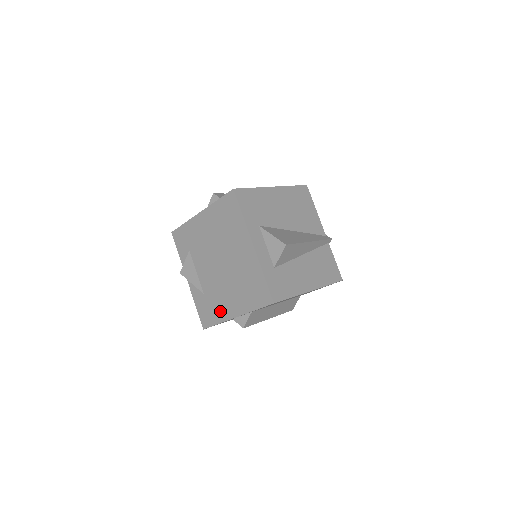
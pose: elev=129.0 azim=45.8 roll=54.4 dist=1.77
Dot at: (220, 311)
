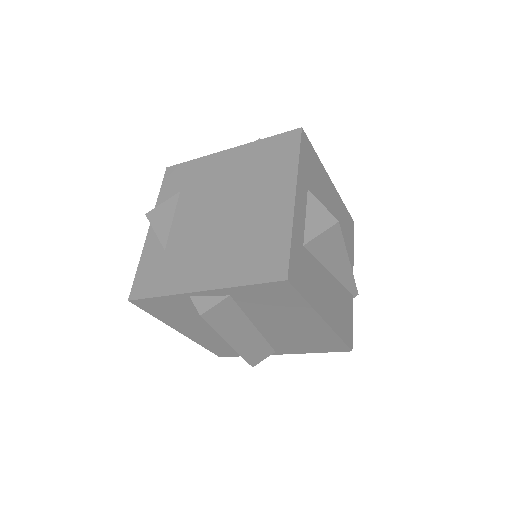
Dot at: (177, 277)
